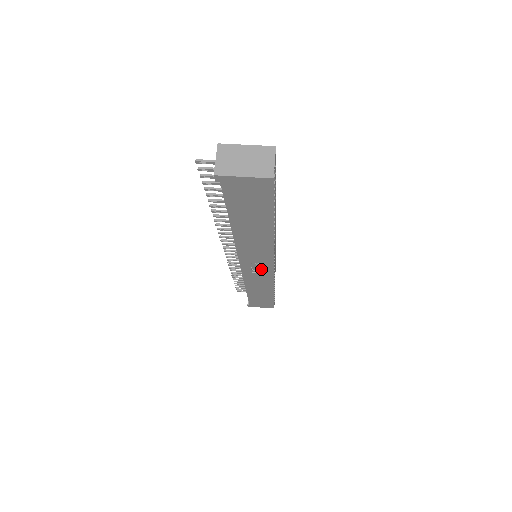
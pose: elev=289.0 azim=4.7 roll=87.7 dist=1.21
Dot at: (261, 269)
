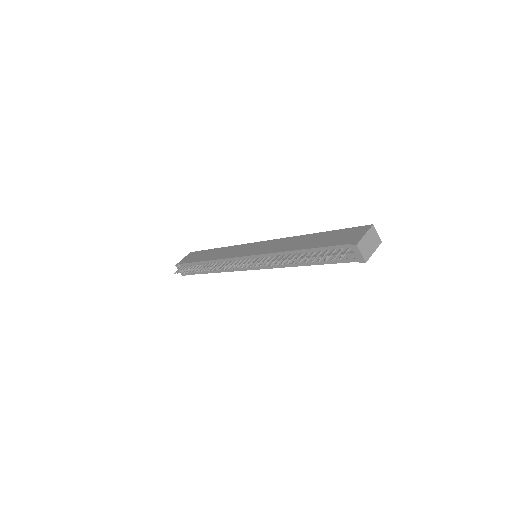
Dot at: occluded
